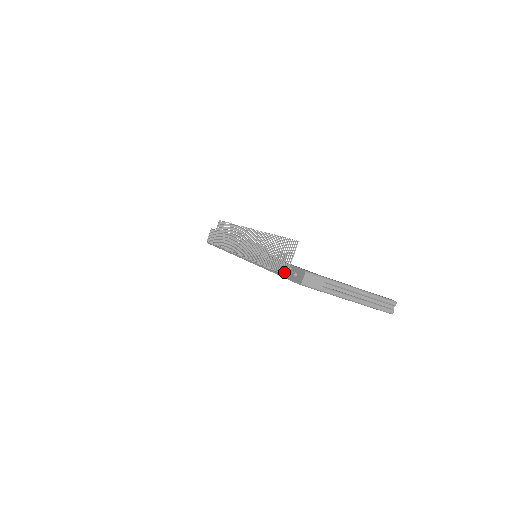
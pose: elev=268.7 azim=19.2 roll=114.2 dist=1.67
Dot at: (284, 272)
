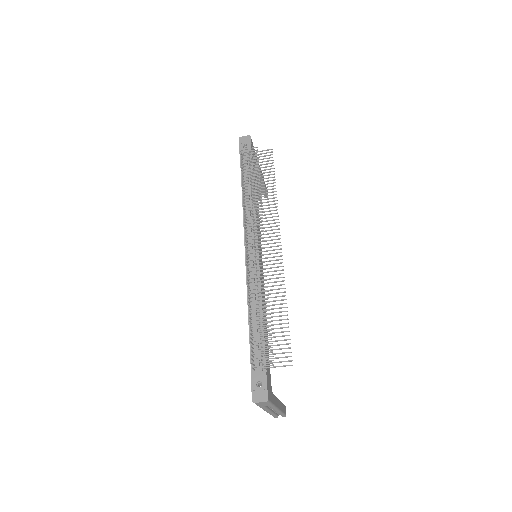
Dot at: (256, 356)
